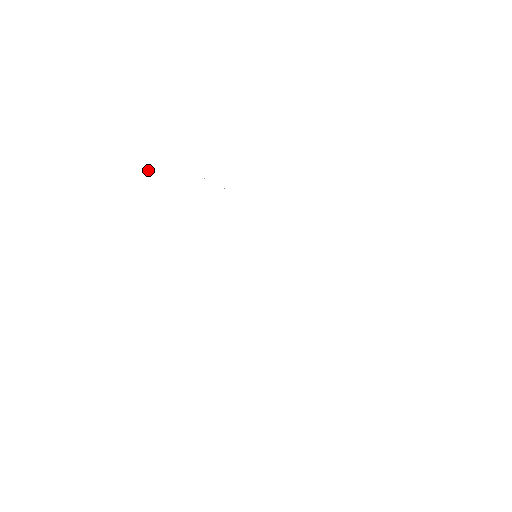
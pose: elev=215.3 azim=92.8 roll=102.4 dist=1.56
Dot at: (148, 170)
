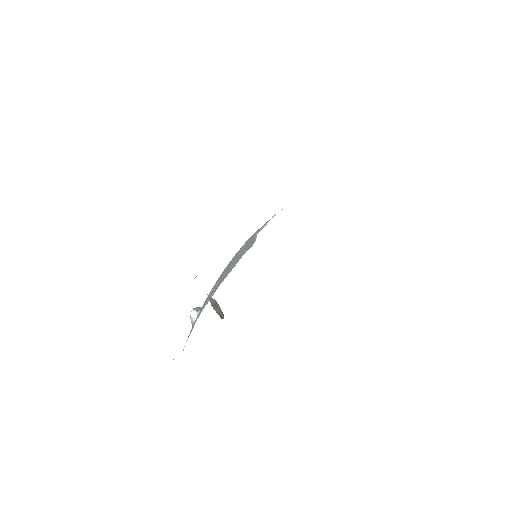
Dot at: occluded
